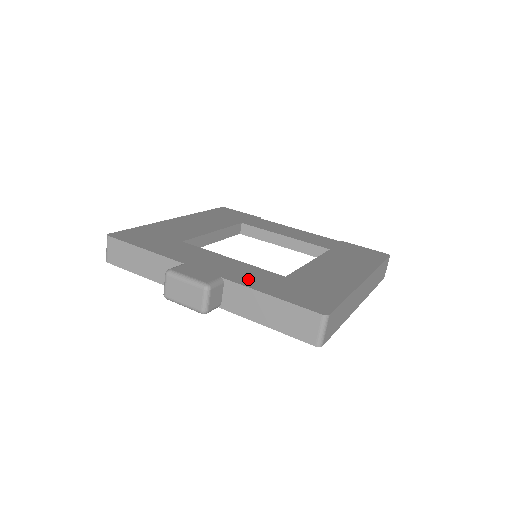
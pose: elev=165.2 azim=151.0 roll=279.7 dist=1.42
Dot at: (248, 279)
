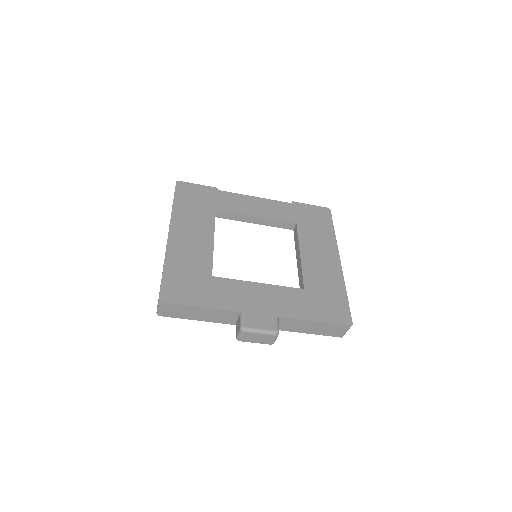
Dot at: (291, 308)
